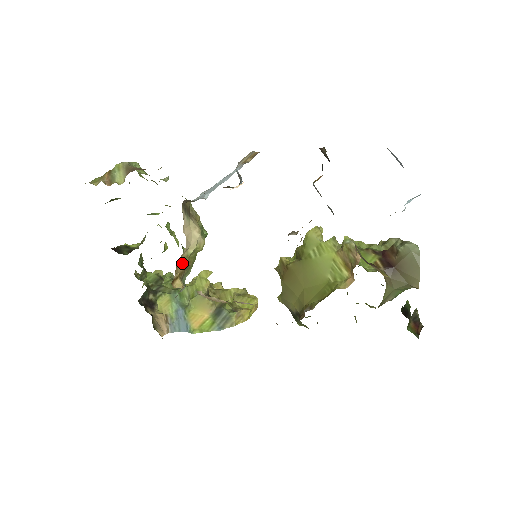
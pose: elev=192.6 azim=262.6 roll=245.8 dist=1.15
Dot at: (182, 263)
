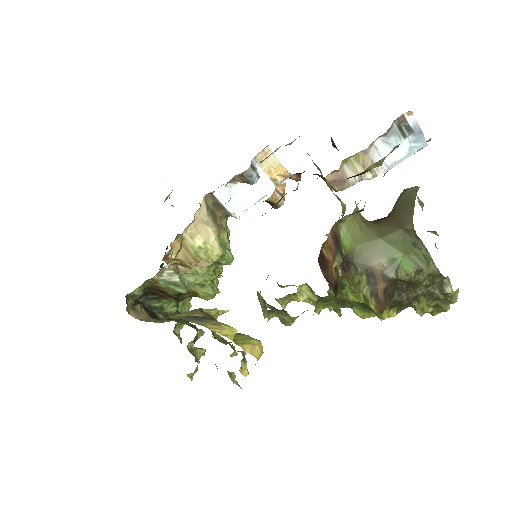
Dot at: (185, 250)
